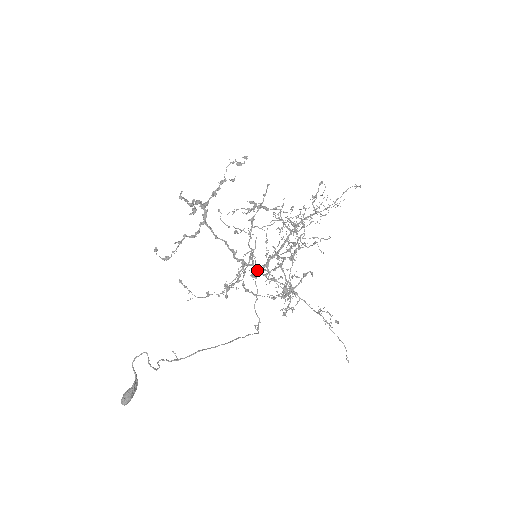
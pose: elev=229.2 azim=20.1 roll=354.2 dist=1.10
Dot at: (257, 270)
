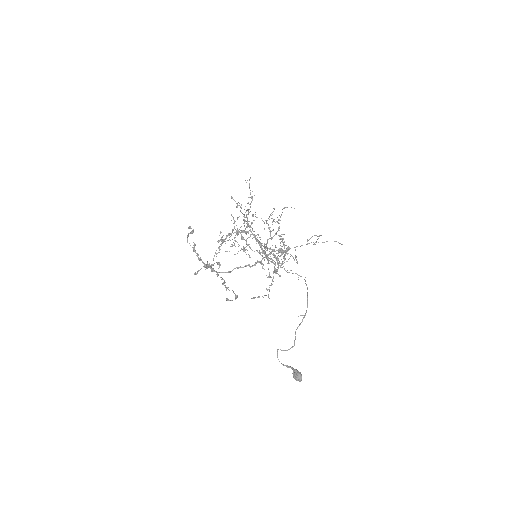
Dot at: (267, 258)
